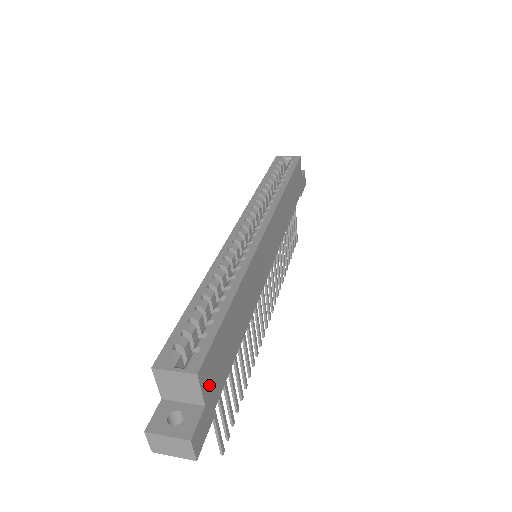
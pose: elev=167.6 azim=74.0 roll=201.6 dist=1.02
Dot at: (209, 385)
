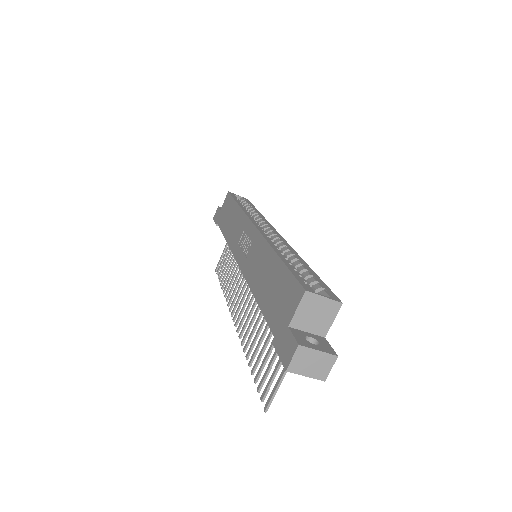
Dot at: occluded
